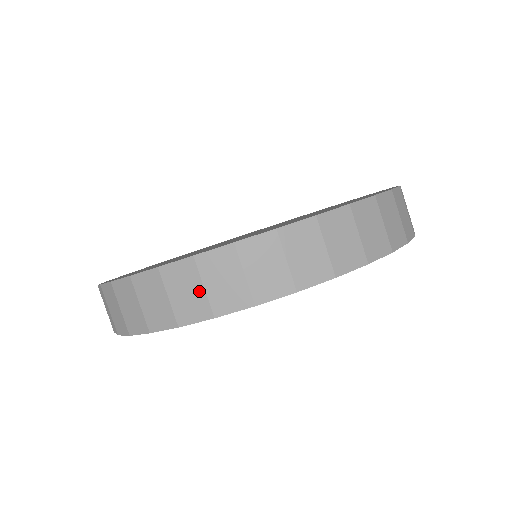
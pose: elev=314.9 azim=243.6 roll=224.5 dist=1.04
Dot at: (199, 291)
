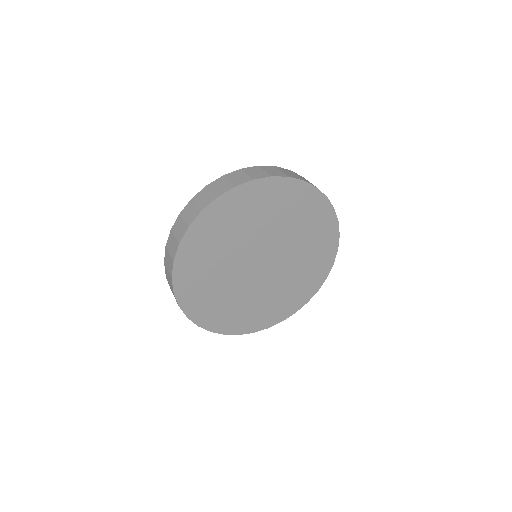
Dot at: (210, 194)
